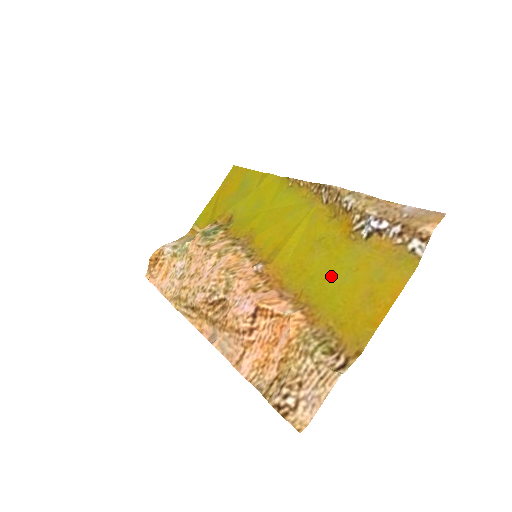
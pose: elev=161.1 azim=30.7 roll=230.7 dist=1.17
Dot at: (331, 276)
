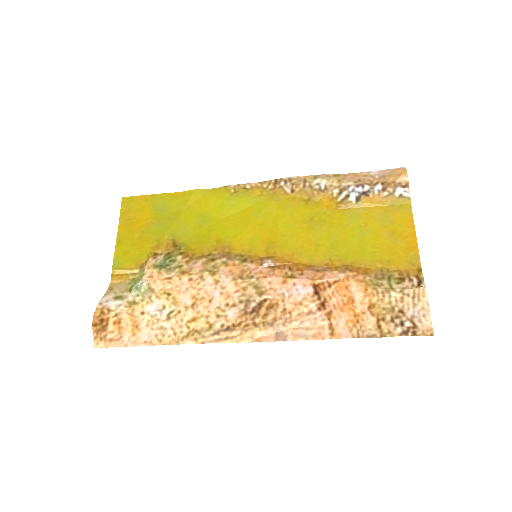
Dot at: (348, 238)
